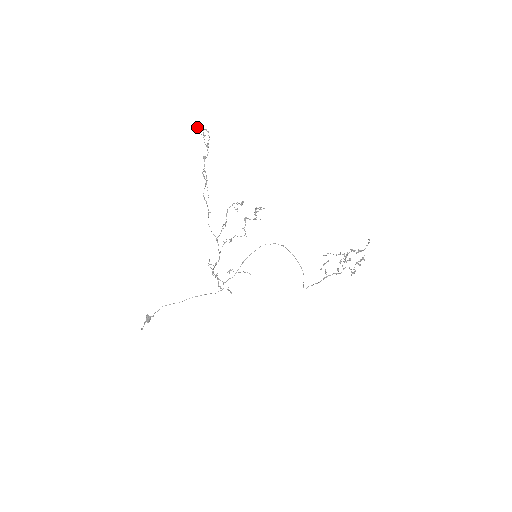
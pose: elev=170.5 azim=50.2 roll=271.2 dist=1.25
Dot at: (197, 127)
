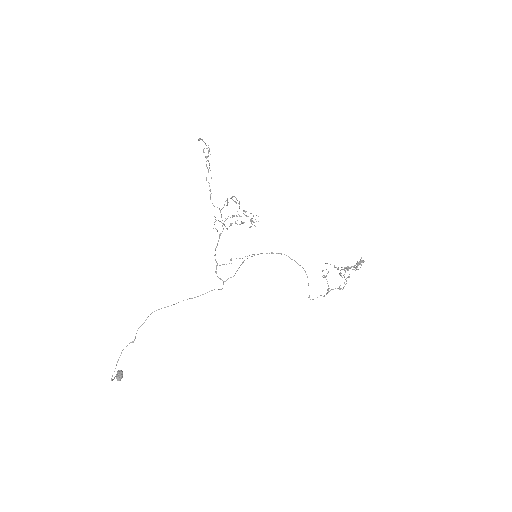
Dot at: (200, 138)
